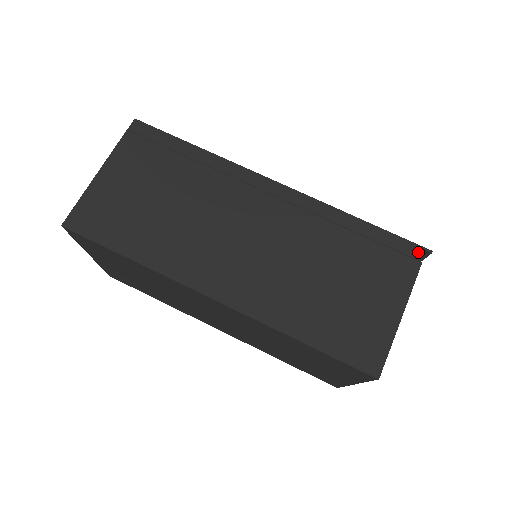
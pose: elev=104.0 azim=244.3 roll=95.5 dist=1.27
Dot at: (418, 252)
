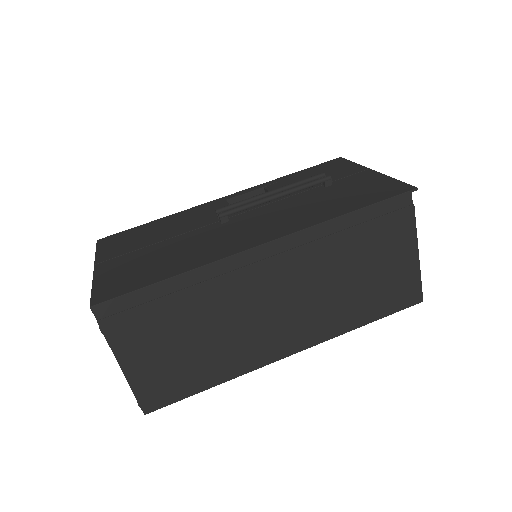
Dot at: (407, 199)
